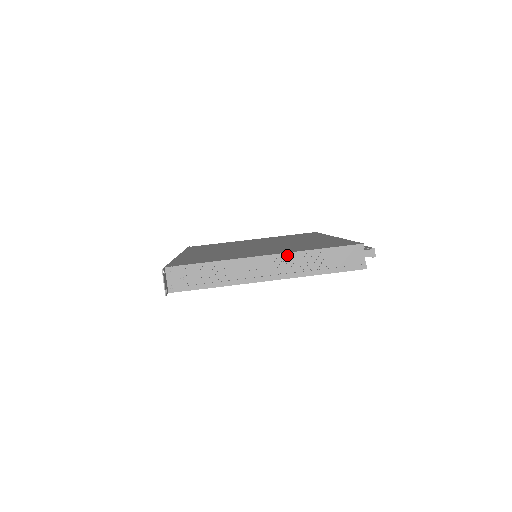
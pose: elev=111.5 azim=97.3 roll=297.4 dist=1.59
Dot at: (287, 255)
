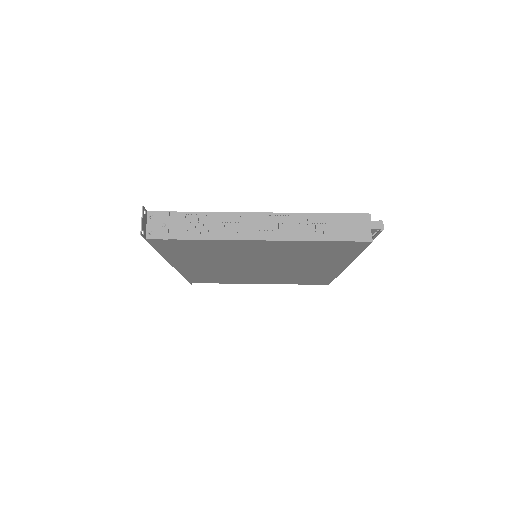
Dot at: (283, 215)
